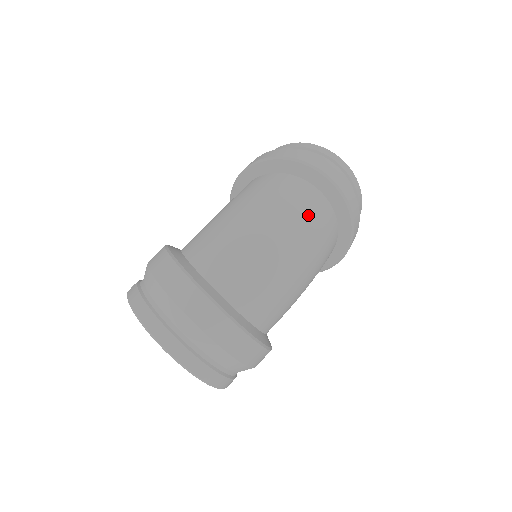
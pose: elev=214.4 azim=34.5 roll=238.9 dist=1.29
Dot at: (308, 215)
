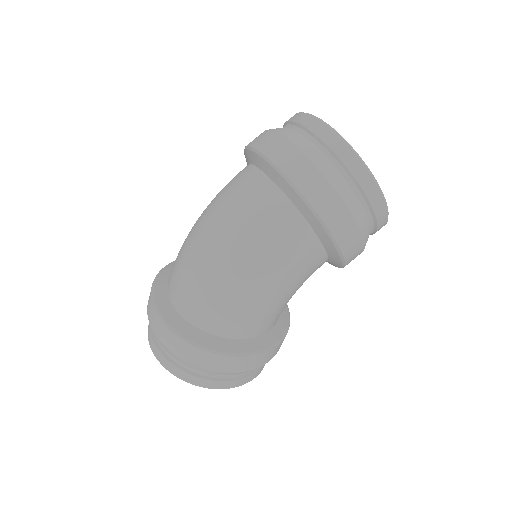
Dot at: (236, 209)
